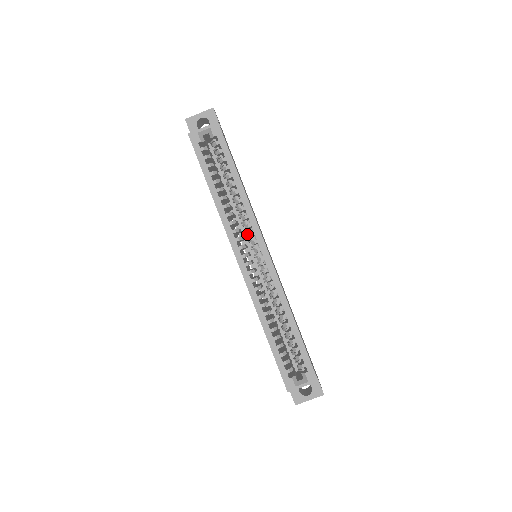
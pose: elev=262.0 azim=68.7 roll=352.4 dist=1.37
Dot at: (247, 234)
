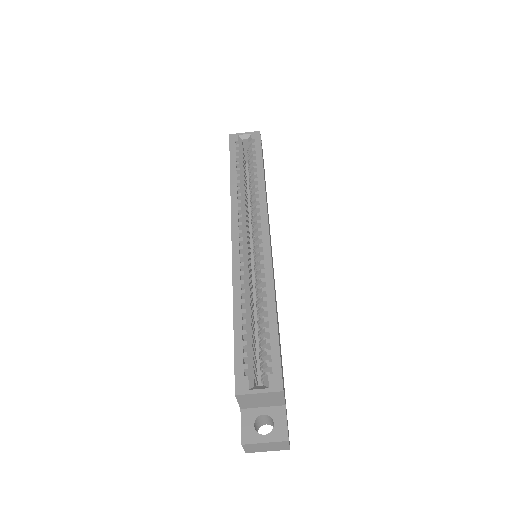
Dot at: occluded
